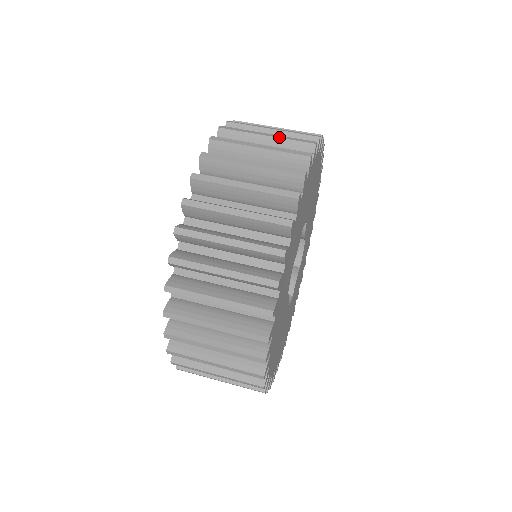
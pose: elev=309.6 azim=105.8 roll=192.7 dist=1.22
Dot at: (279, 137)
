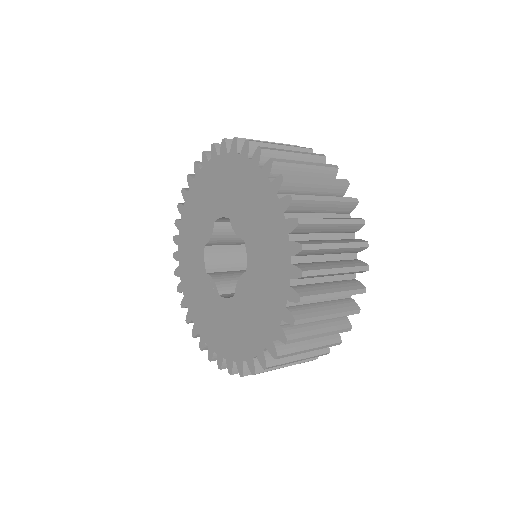
Dot at: (277, 143)
